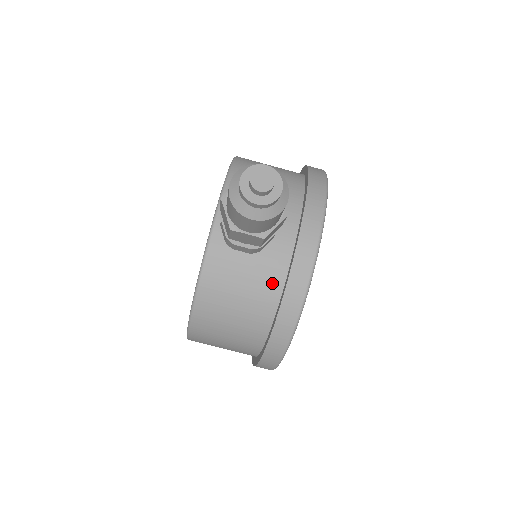
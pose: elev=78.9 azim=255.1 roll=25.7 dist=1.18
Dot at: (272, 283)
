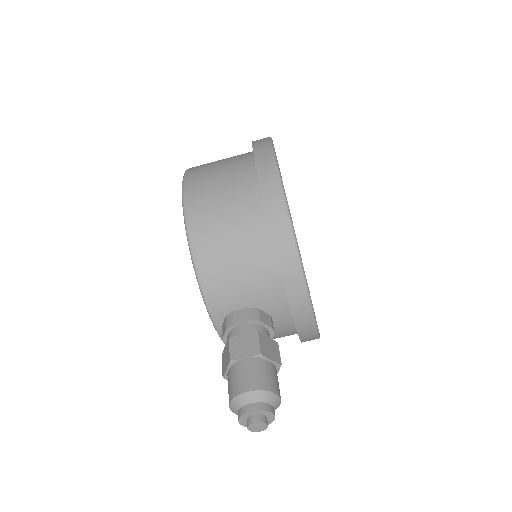
Dot at: (287, 334)
